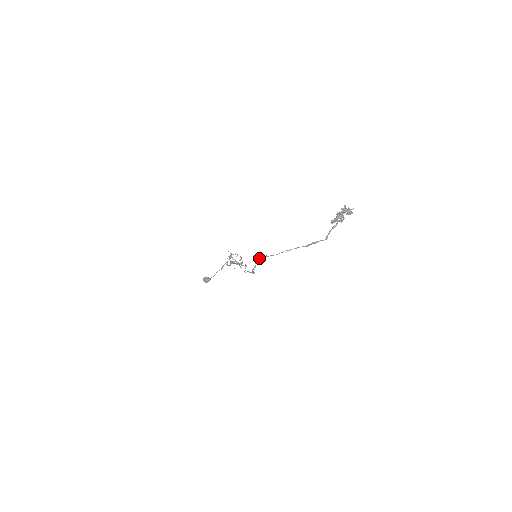
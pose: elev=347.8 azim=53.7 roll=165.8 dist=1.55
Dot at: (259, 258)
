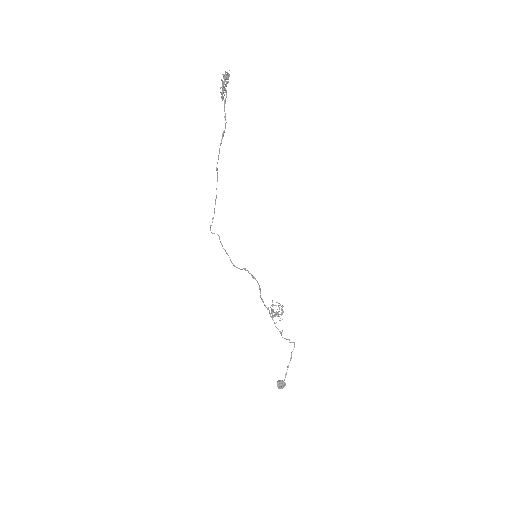
Dot at: (214, 211)
